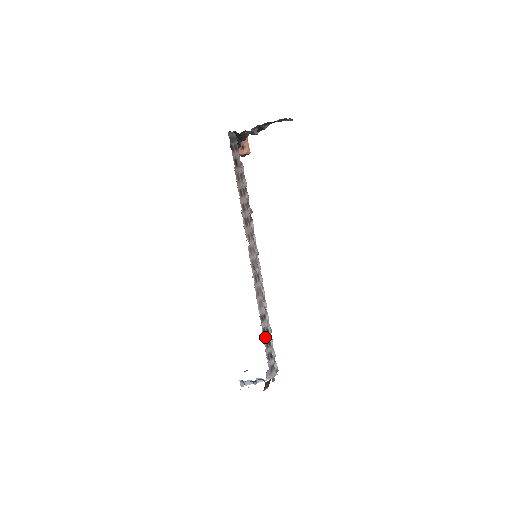
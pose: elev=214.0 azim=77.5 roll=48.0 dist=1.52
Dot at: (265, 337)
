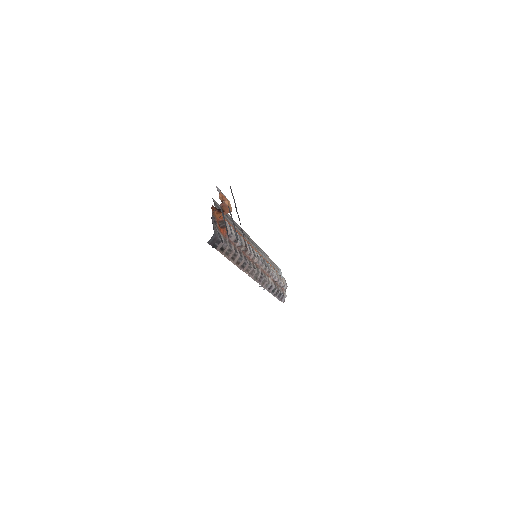
Dot at: (274, 293)
